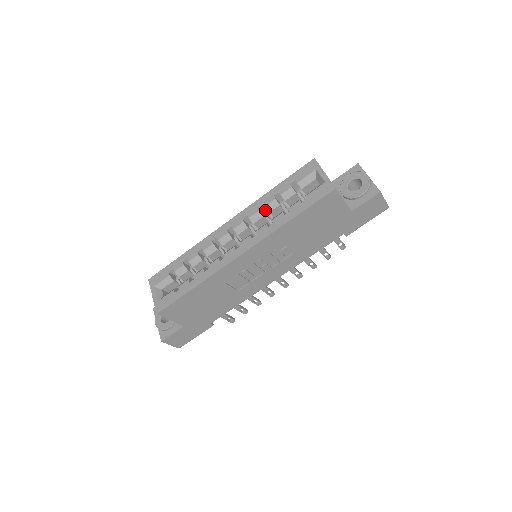
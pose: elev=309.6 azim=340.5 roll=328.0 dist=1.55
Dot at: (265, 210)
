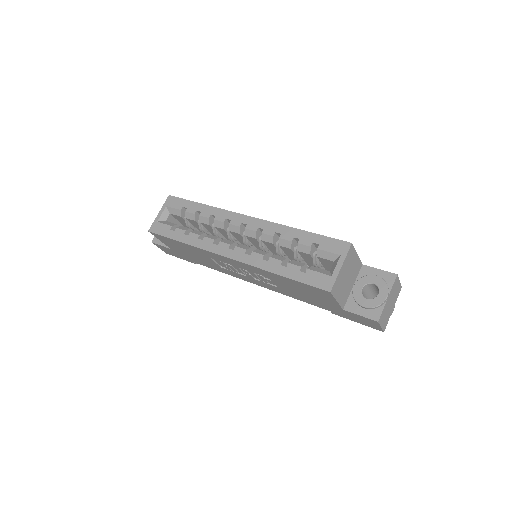
Dot at: occluded
